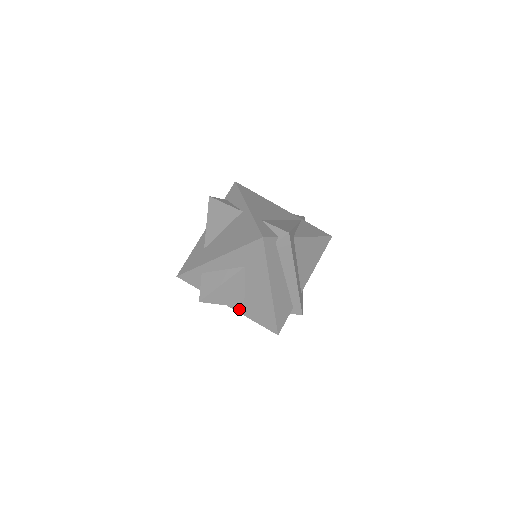
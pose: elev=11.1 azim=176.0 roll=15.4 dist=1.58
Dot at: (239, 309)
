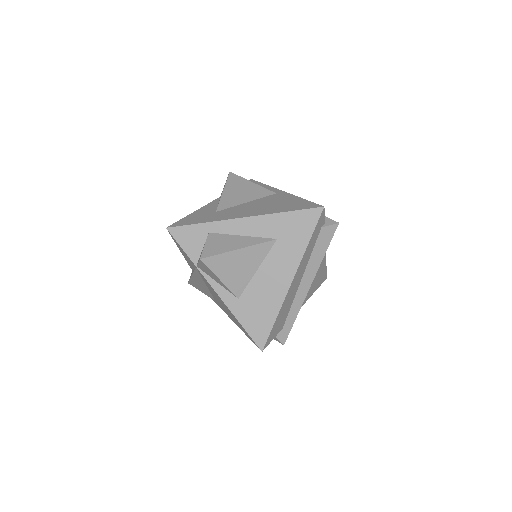
Dot at: (229, 299)
